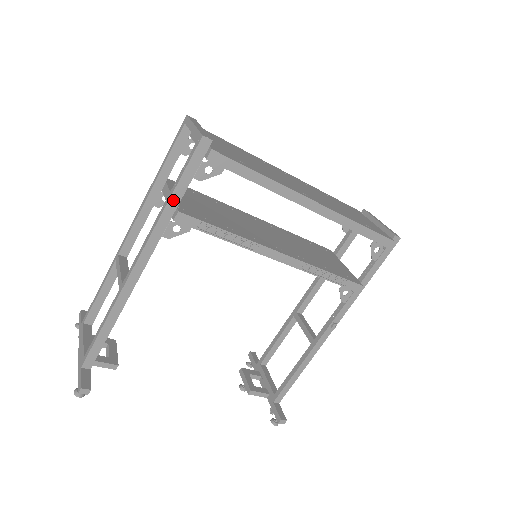
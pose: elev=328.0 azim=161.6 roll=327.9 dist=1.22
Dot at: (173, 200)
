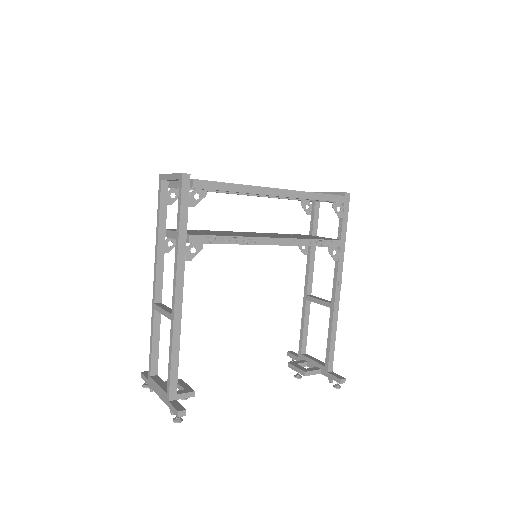
Dot at: (182, 229)
